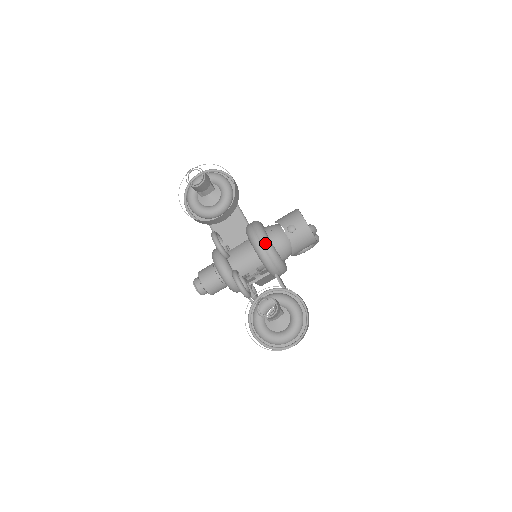
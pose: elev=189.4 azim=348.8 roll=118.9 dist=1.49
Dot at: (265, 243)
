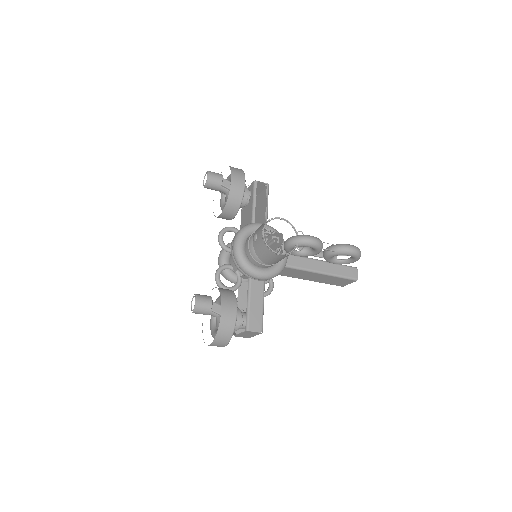
Dot at: (233, 247)
